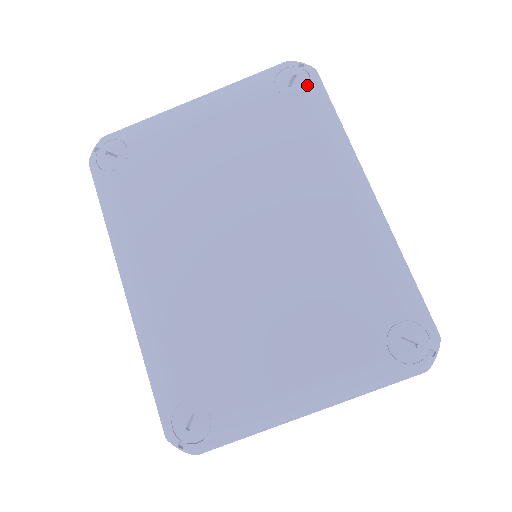
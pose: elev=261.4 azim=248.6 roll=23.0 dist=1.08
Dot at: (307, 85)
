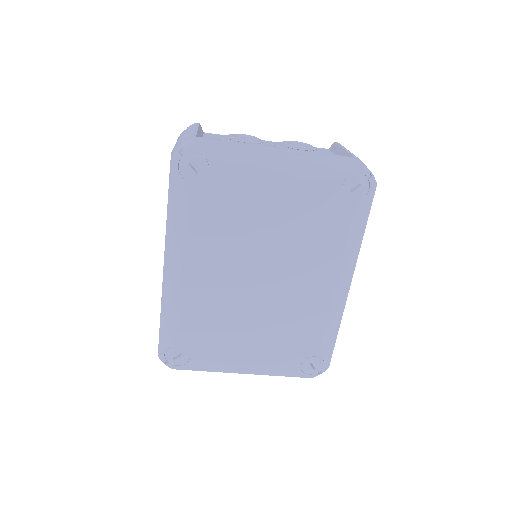
Dot at: (363, 197)
